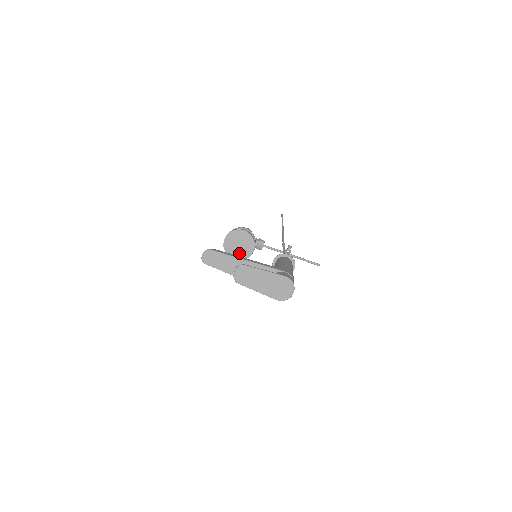
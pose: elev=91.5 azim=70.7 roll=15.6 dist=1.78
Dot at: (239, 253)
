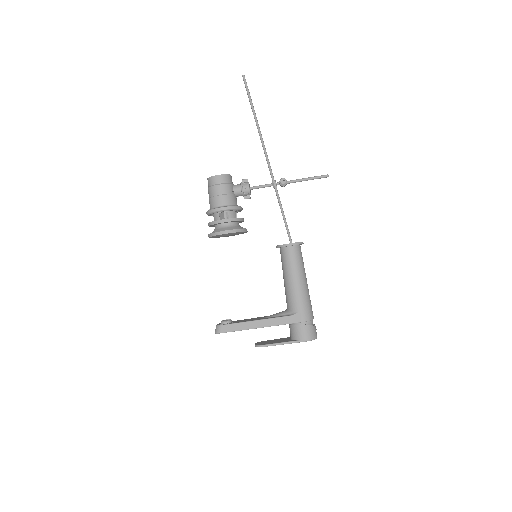
Dot at: occluded
